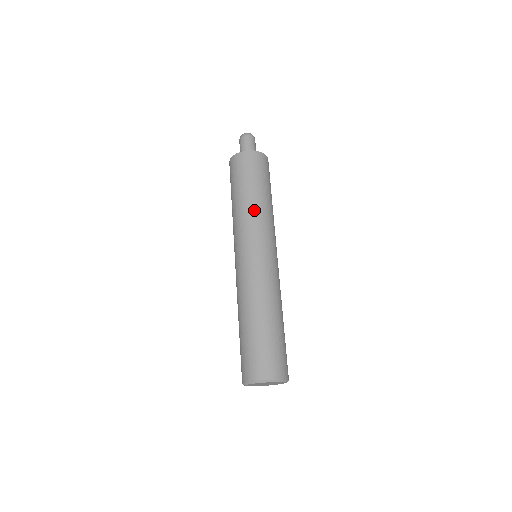
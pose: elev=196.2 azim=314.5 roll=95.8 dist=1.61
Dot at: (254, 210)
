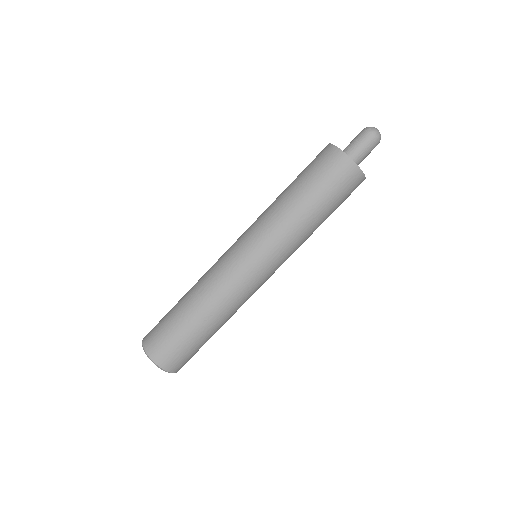
Dot at: (303, 235)
